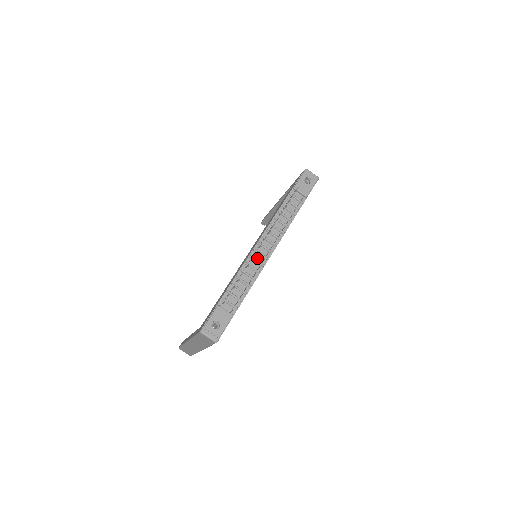
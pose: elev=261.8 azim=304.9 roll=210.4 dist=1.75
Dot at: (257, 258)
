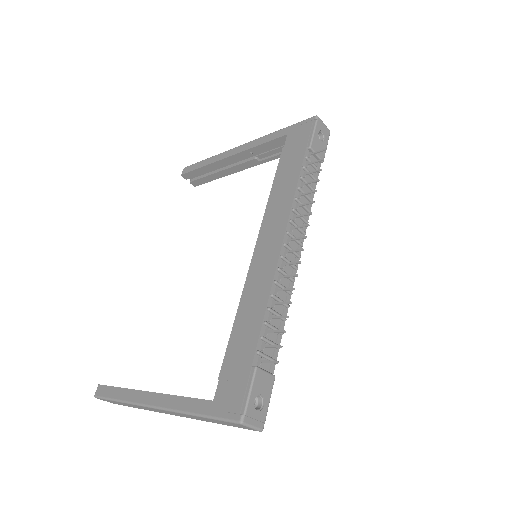
Dot at: (285, 270)
